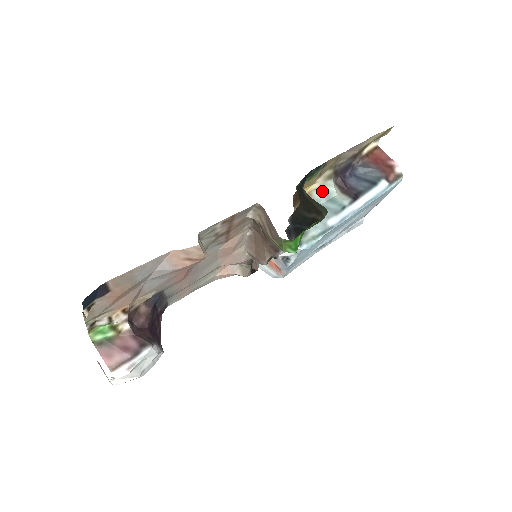
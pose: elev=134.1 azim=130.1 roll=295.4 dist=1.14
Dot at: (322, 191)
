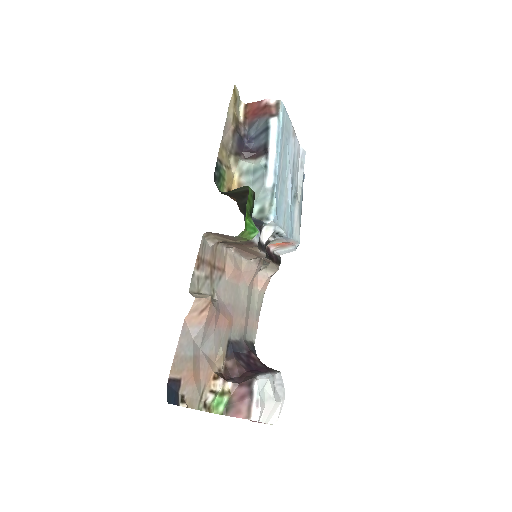
Dot at: (244, 173)
